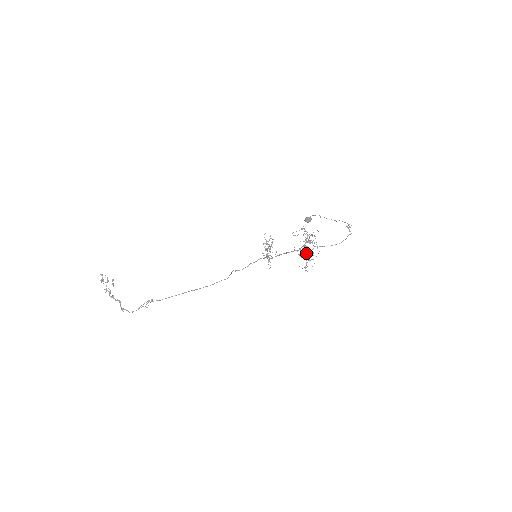
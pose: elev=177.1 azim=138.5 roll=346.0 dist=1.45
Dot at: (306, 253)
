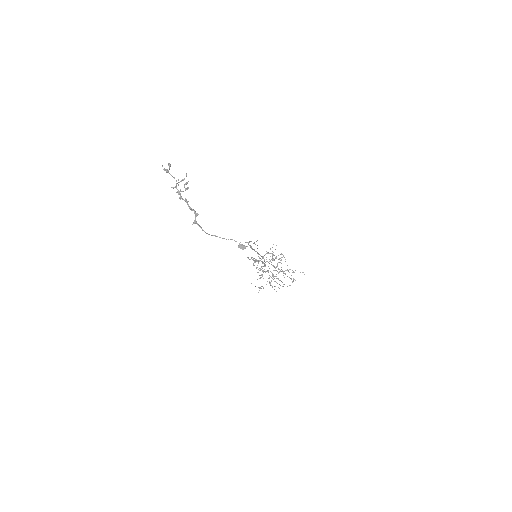
Dot at: (272, 278)
